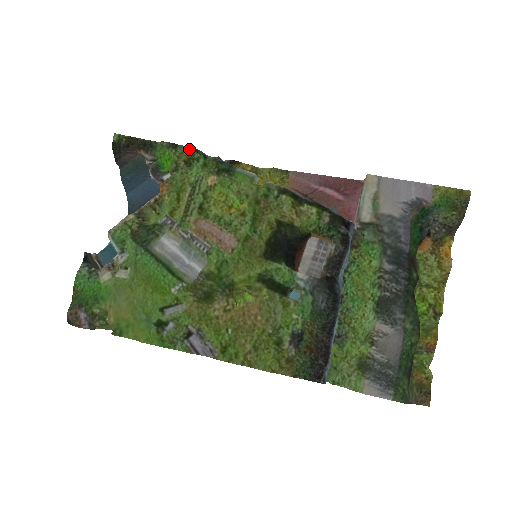
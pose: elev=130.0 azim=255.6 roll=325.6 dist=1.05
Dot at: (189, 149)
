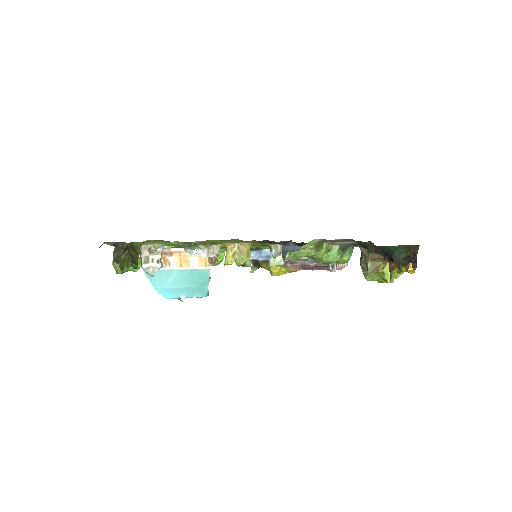
Dot at: occluded
